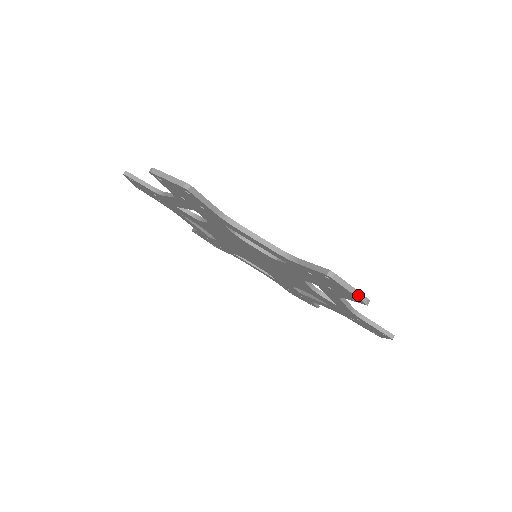
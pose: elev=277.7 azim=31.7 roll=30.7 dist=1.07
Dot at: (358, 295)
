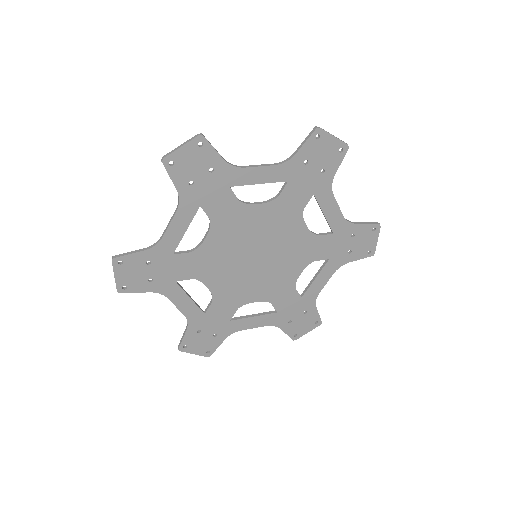
Dot at: (189, 141)
